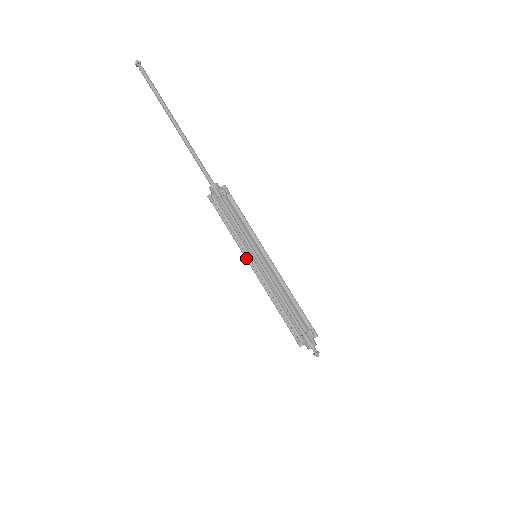
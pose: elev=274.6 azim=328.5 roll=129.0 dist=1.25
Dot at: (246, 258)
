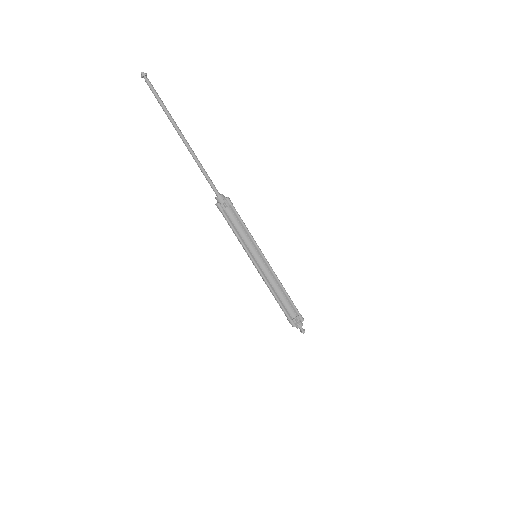
Dot at: (248, 256)
